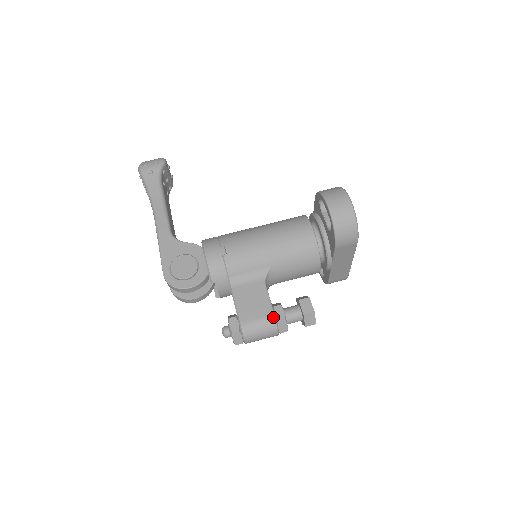
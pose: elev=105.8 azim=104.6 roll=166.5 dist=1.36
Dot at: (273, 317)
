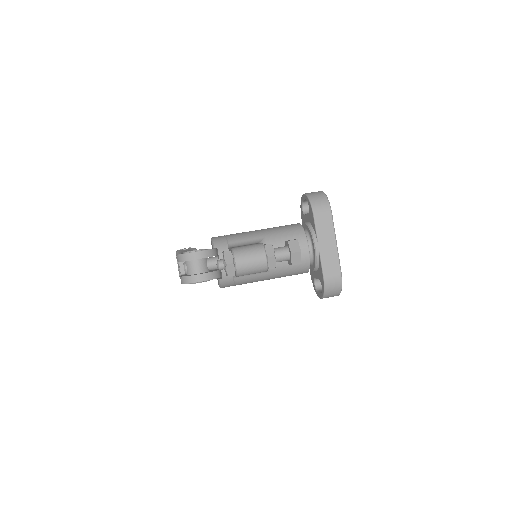
Dot at: (261, 243)
